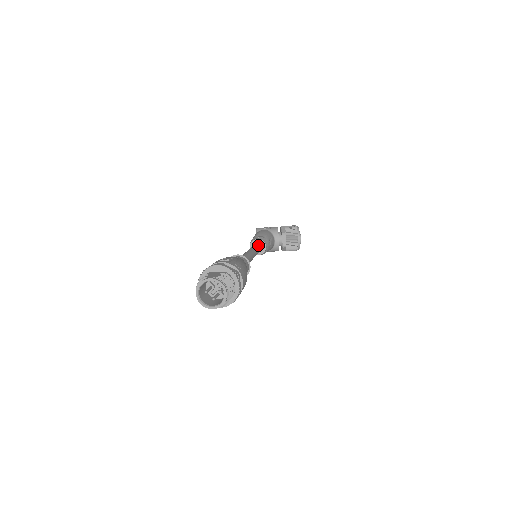
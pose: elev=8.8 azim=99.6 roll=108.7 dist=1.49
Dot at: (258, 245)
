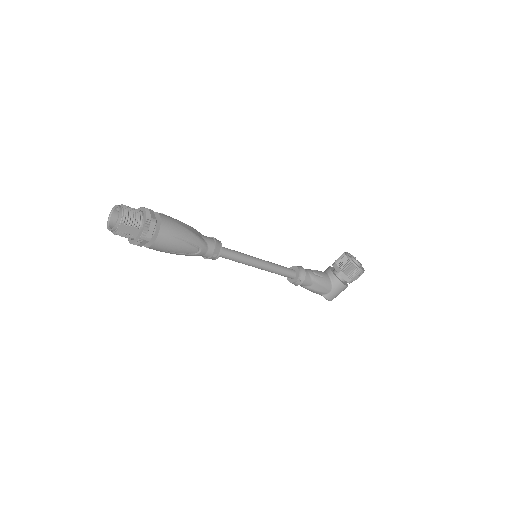
Dot at: occluded
